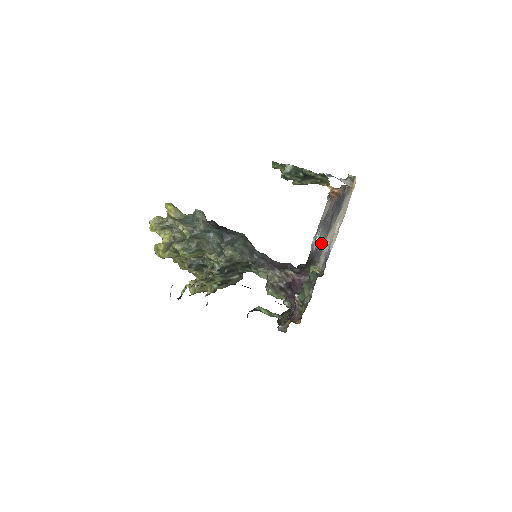
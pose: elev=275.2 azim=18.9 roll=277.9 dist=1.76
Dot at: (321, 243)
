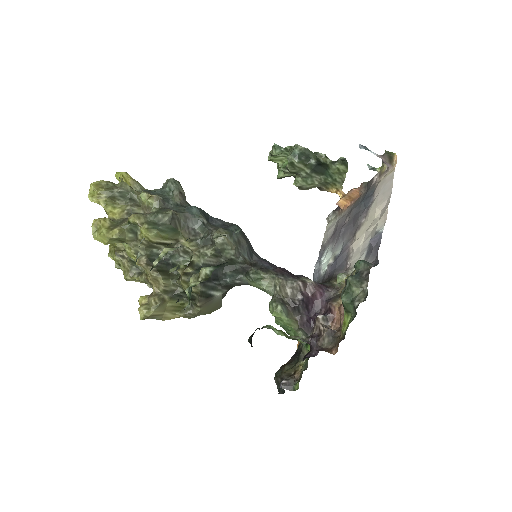
Dot at: (343, 251)
